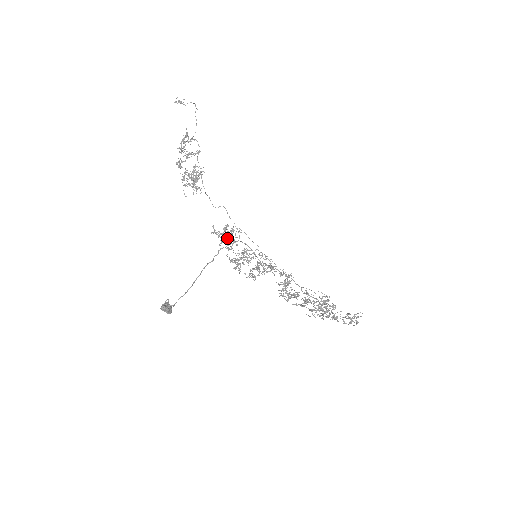
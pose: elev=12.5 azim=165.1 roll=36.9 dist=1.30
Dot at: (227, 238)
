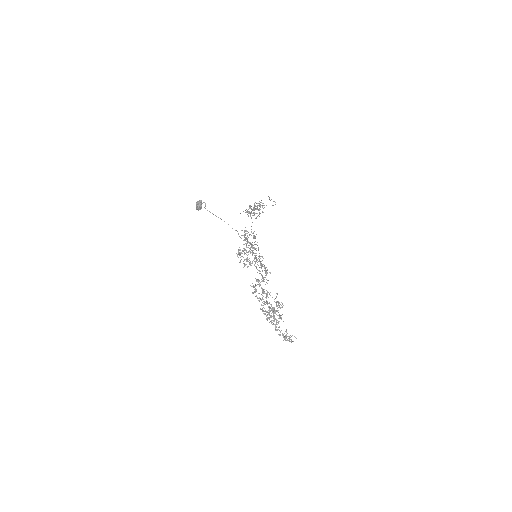
Dot at: occluded
